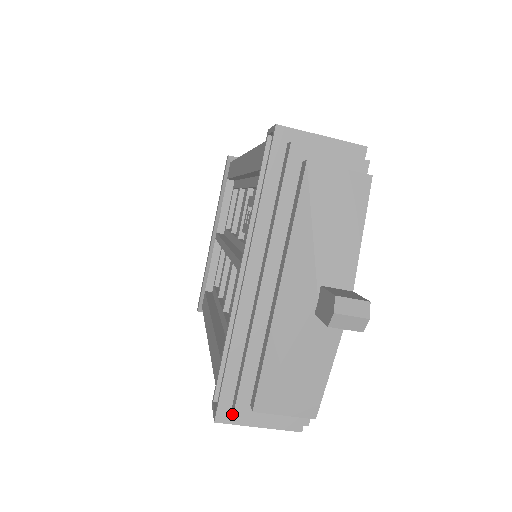
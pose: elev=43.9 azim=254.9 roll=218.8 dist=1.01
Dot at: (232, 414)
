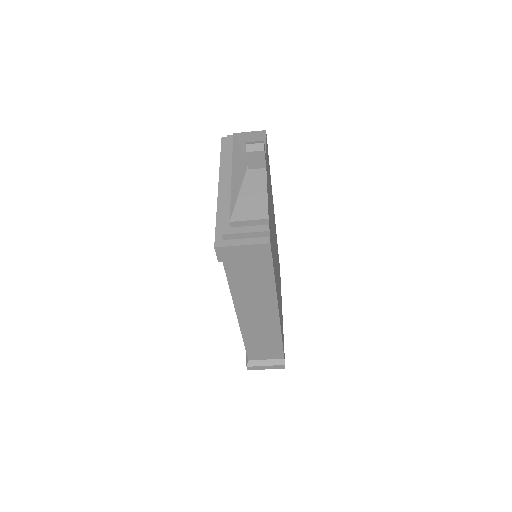
Dot at: (222, 236)
